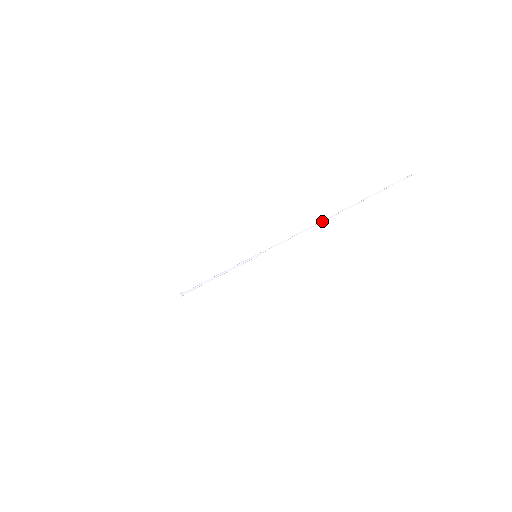
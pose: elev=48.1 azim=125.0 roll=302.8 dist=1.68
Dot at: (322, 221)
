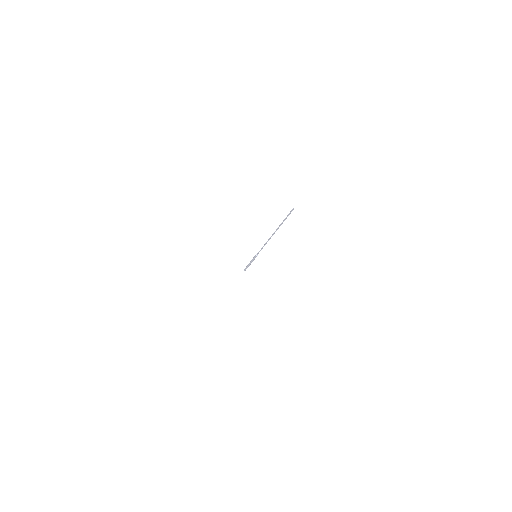
Dot at: (269, 239)
